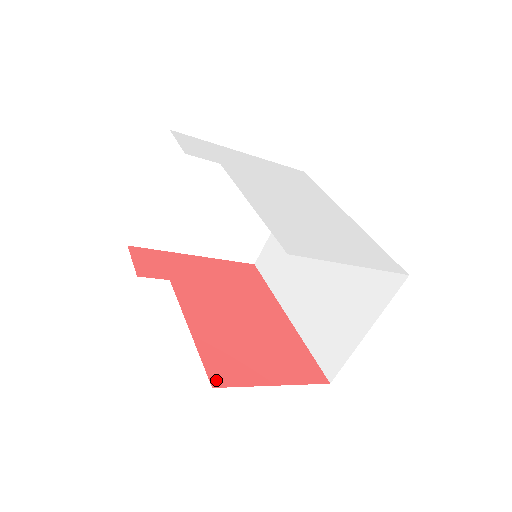
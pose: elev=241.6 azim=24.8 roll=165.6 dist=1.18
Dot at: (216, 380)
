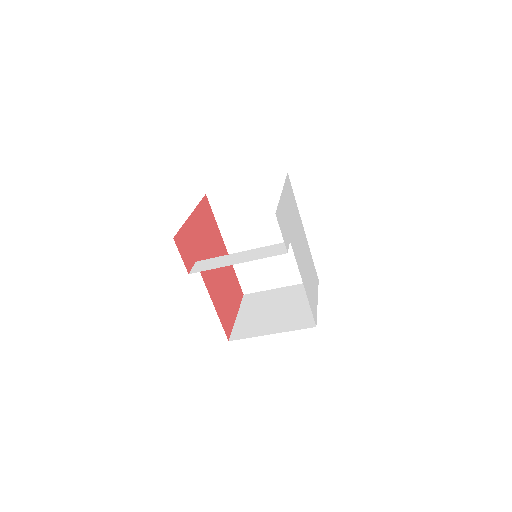
Dot at: (228, 334)
